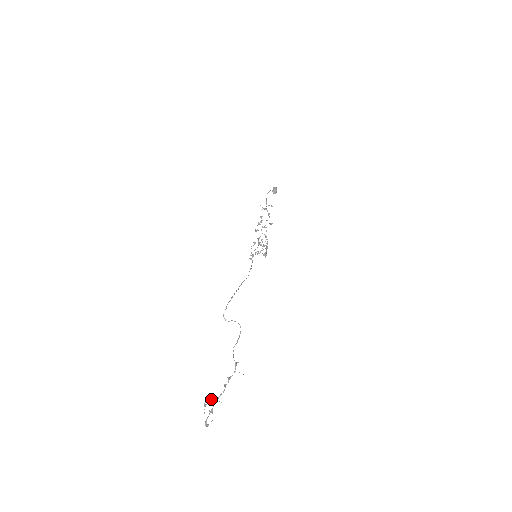
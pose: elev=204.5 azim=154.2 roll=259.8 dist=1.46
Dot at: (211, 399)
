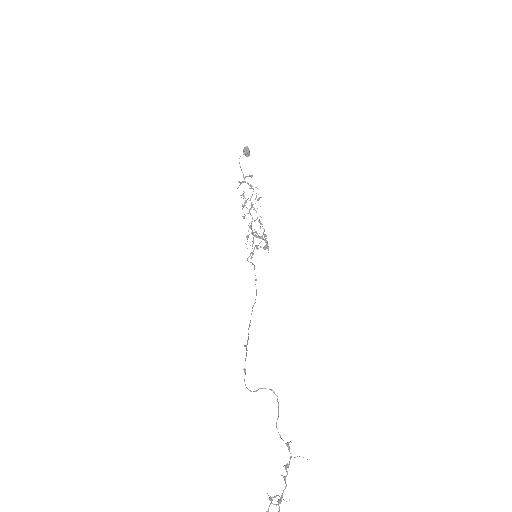
Dot at: (273, 504)
